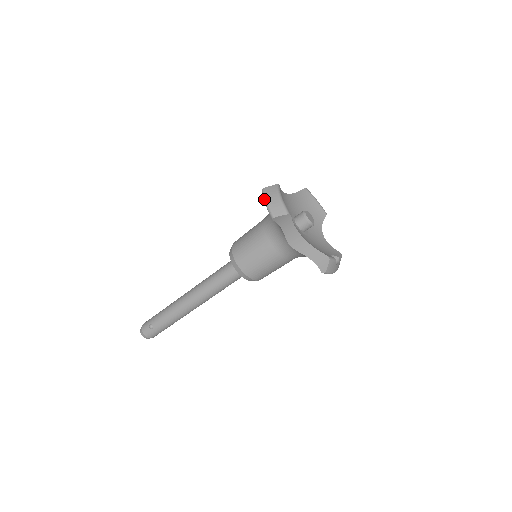
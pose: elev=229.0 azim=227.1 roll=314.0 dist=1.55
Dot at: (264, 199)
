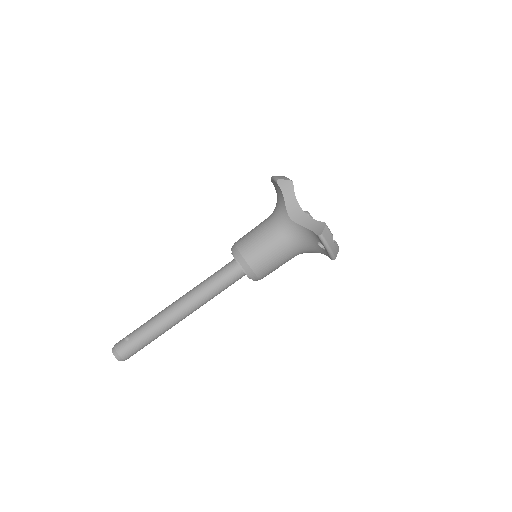
Dot at: (272, 177)
